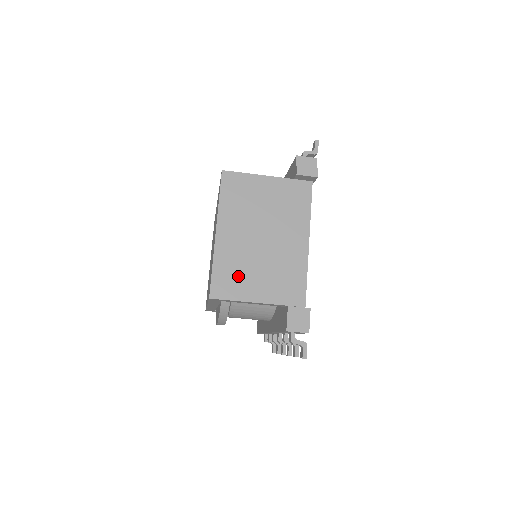
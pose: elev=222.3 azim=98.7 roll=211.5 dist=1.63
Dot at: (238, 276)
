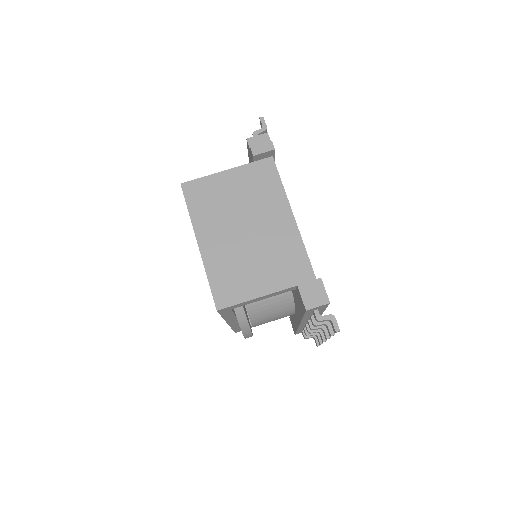
Dot at: (236, 277)
